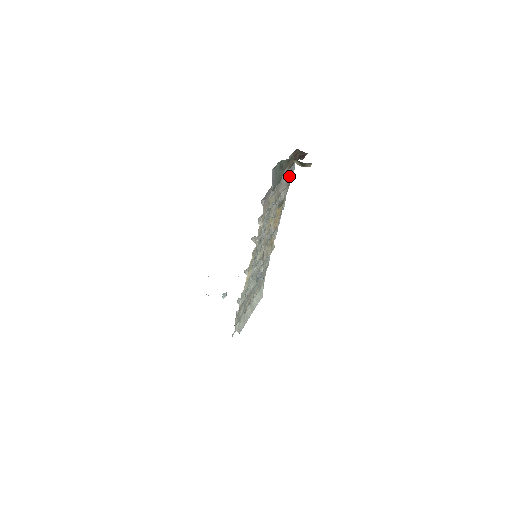
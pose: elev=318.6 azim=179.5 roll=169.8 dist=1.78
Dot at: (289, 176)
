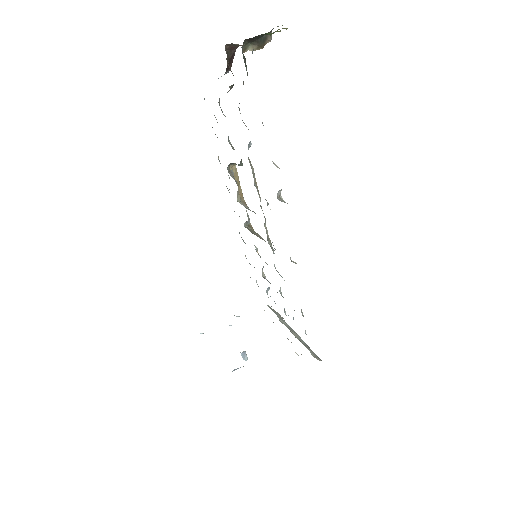
Dot at: occluded
